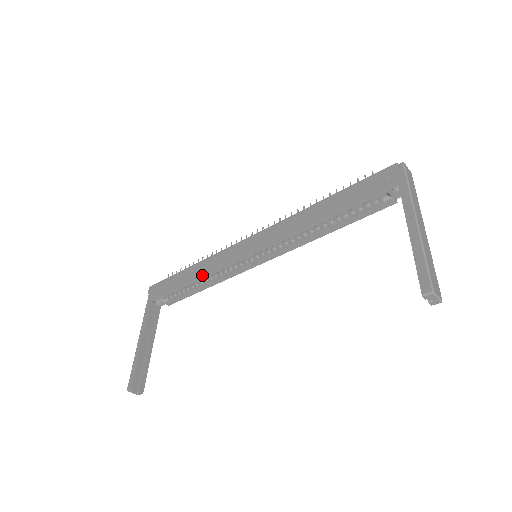
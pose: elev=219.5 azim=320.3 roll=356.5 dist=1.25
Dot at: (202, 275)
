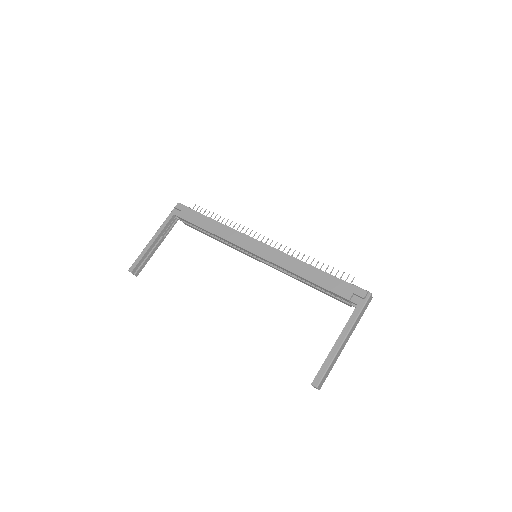
Dot at: (216, 235)
